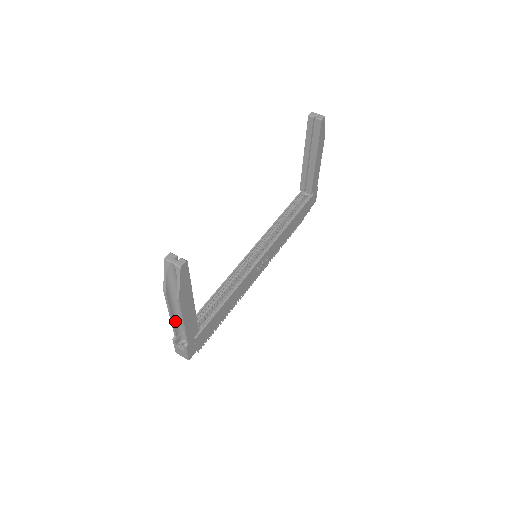
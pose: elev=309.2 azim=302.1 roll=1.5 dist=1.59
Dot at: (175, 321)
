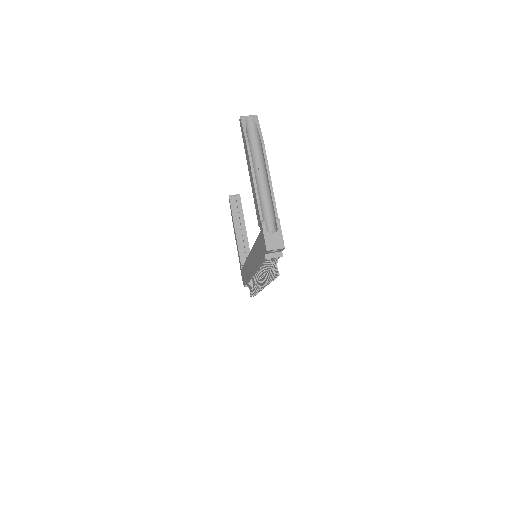
Dot at: (258, 197)
